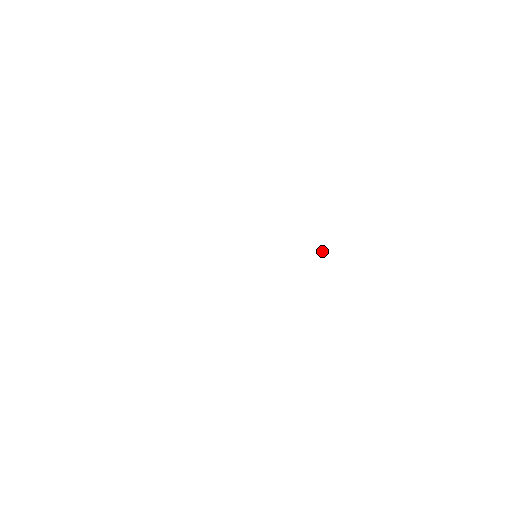
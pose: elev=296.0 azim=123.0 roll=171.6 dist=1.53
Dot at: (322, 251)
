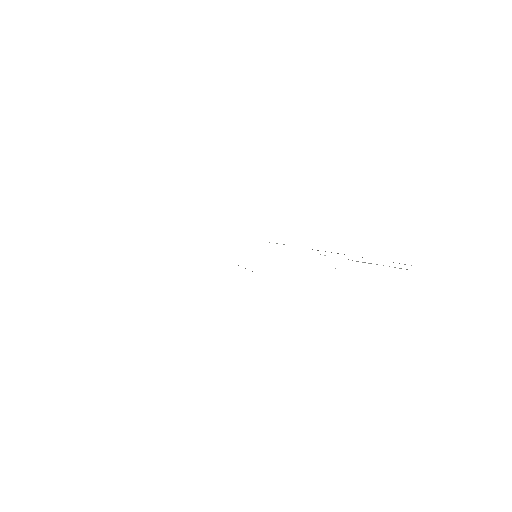
Dot at: occluded
